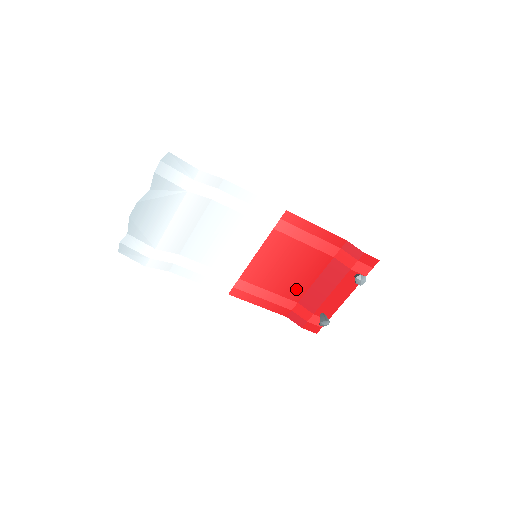
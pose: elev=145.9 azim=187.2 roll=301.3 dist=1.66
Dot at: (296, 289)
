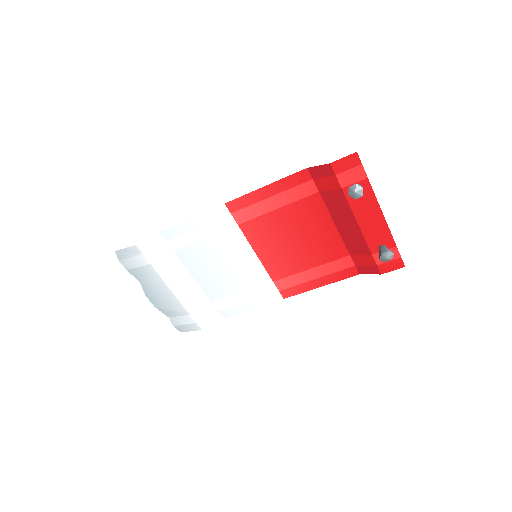
Dot at: (330, 247)
